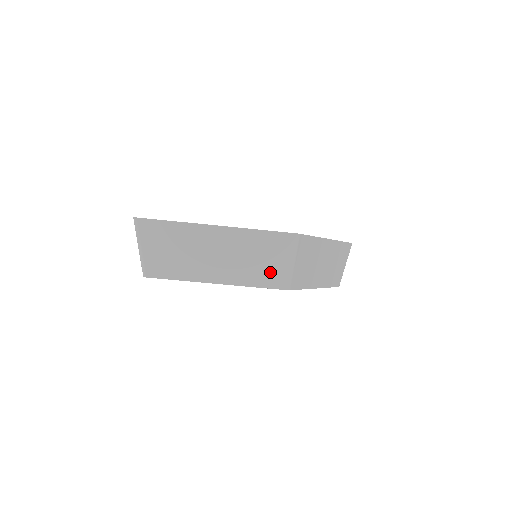
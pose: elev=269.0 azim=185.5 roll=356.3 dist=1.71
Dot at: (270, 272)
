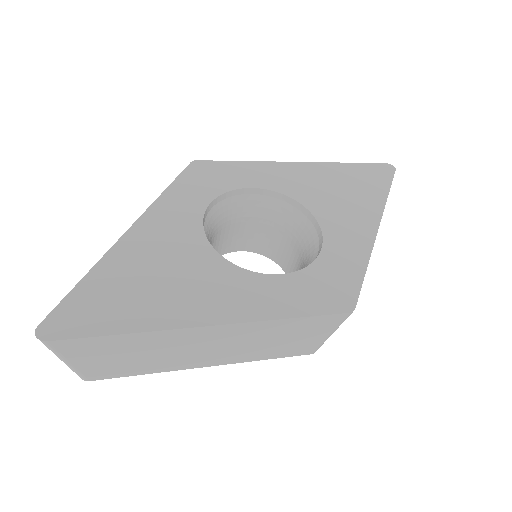
Dot at: (293, 347)
